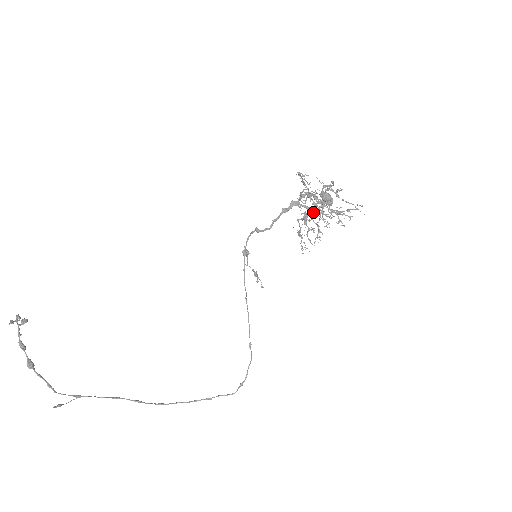
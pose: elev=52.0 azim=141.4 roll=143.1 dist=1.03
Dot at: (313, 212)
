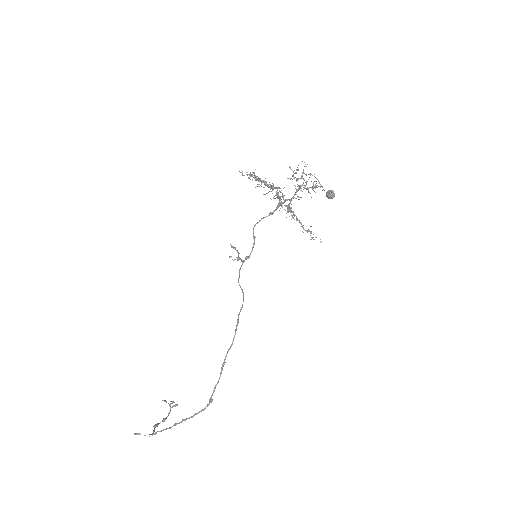
Dot at: (282, 196)
